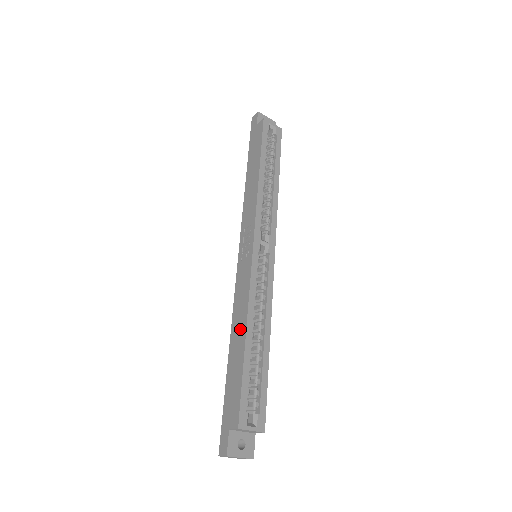
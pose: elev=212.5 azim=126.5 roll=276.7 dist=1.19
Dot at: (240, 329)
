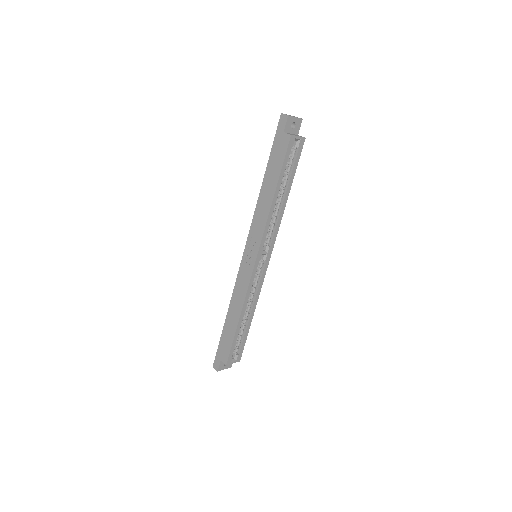
Dot at: (236, 311)
